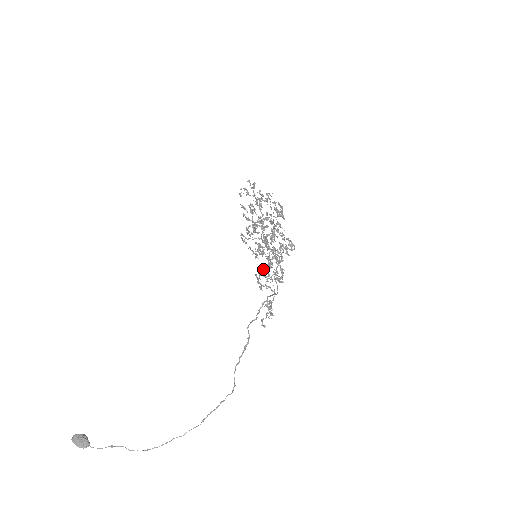
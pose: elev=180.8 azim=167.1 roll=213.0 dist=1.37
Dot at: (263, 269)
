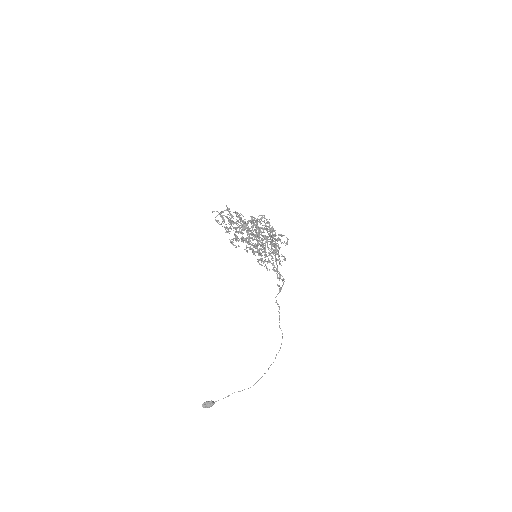
Dot at: (265, 260)
